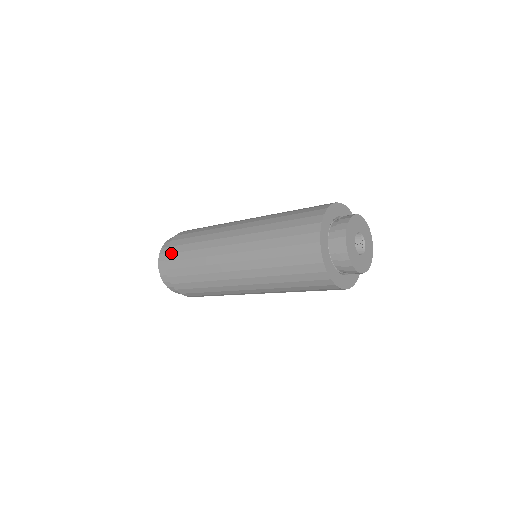
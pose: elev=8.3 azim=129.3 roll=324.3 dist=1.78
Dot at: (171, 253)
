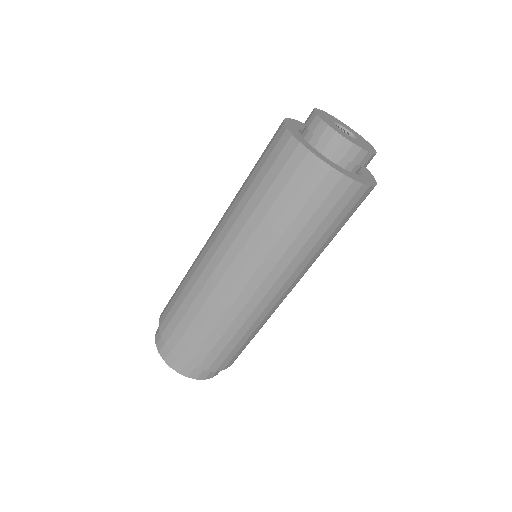
Dot at: (169, 336)
